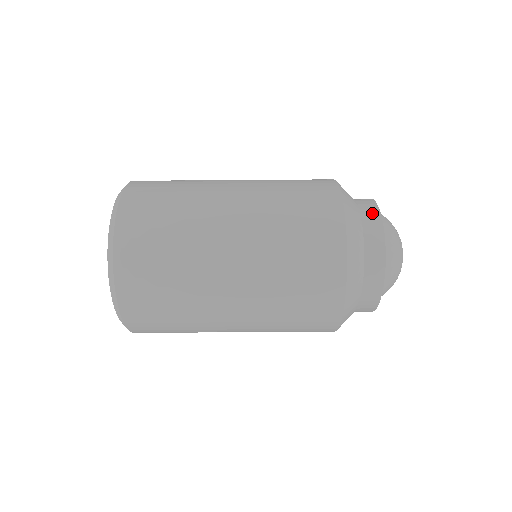
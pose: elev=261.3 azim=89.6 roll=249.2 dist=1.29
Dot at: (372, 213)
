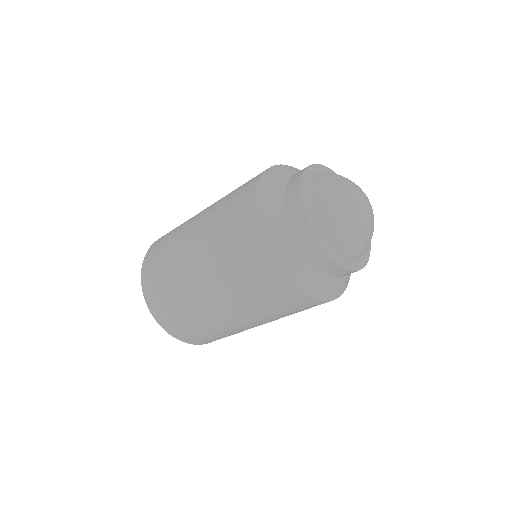
Dot at: (341, 273)
